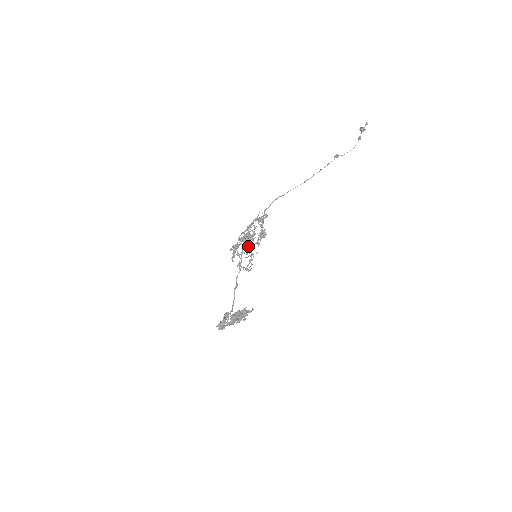
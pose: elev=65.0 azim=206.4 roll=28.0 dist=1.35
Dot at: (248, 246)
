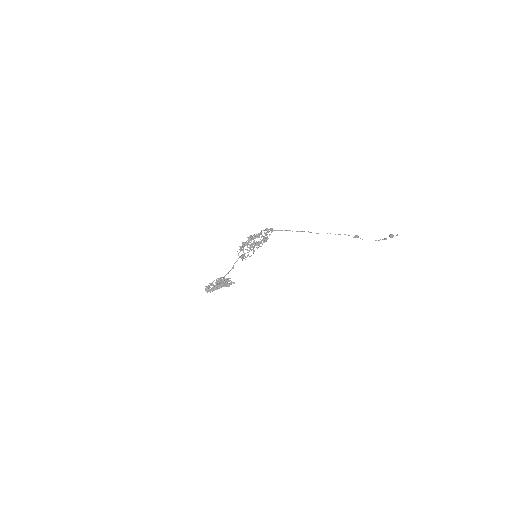
Dot at: (253, 247)
